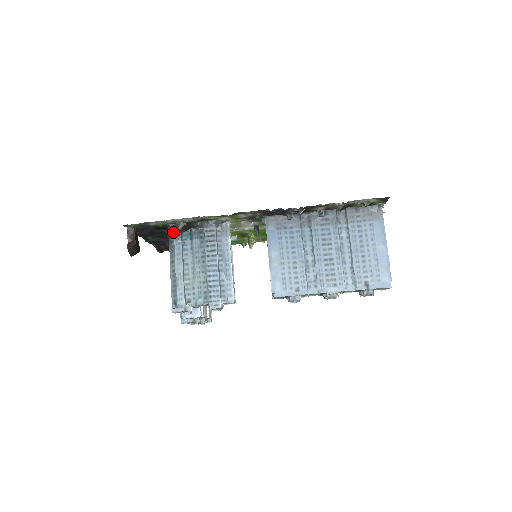
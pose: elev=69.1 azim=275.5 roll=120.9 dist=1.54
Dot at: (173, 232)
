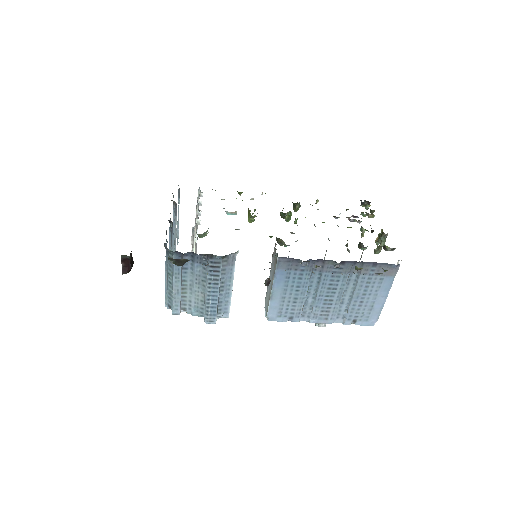
Dot at: (175, 264)
